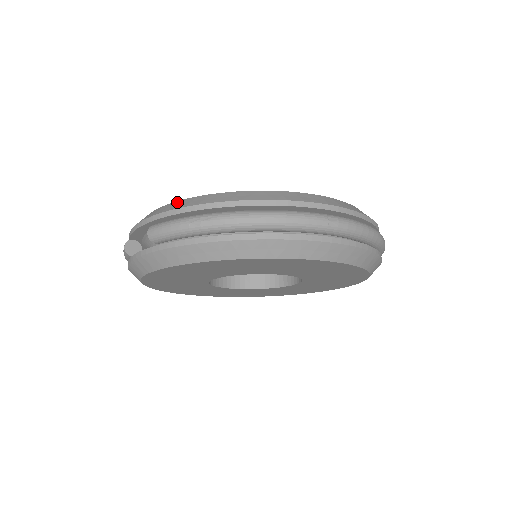
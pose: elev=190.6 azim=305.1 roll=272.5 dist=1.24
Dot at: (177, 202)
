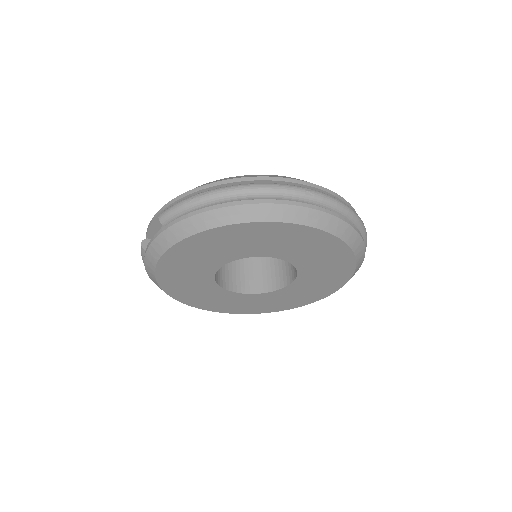
Dot at: occluded
